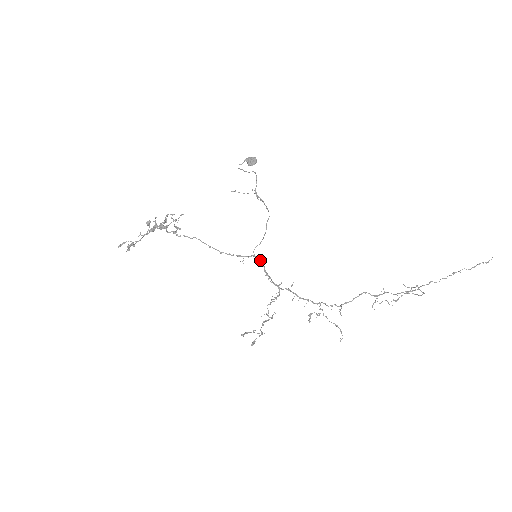
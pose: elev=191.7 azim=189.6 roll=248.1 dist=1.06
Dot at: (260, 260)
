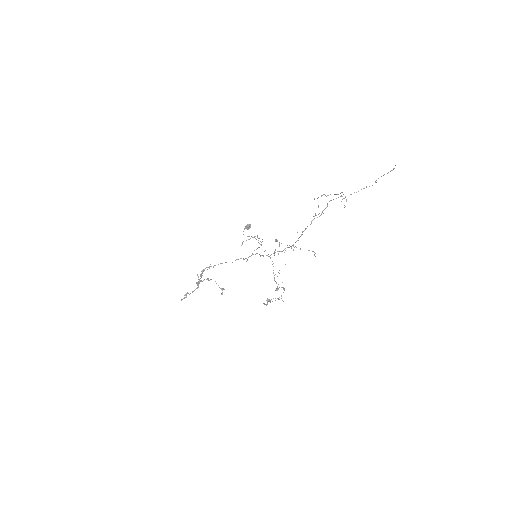
Dot at: (256, 253)
